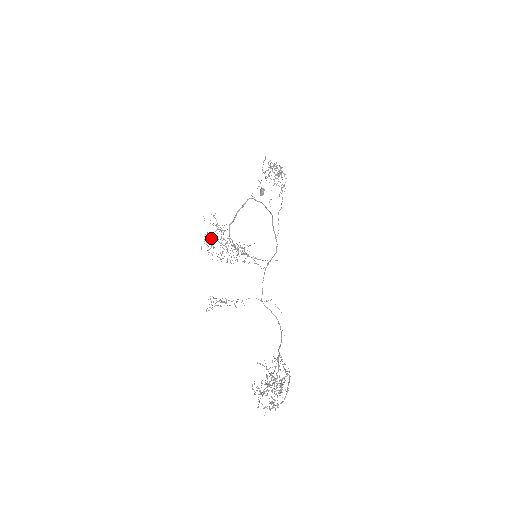
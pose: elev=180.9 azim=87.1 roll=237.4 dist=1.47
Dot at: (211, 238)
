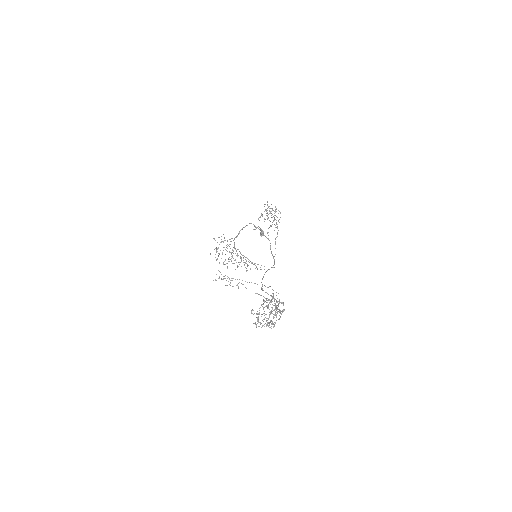
Dot at: occluded
